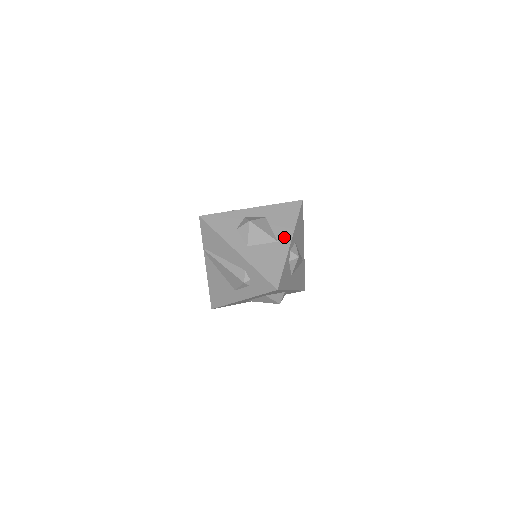
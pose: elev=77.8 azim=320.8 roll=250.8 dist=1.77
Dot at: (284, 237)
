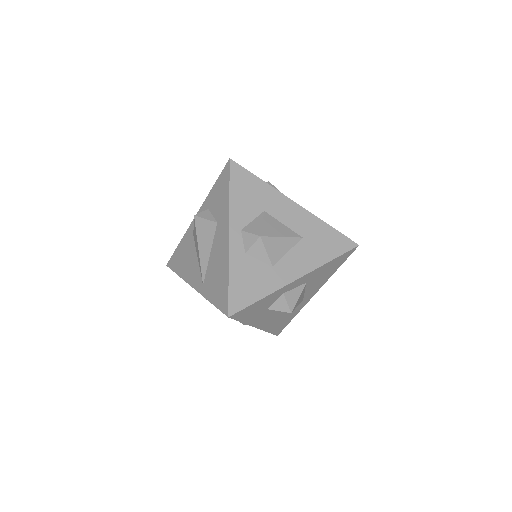
Dot at: (312, 293)
